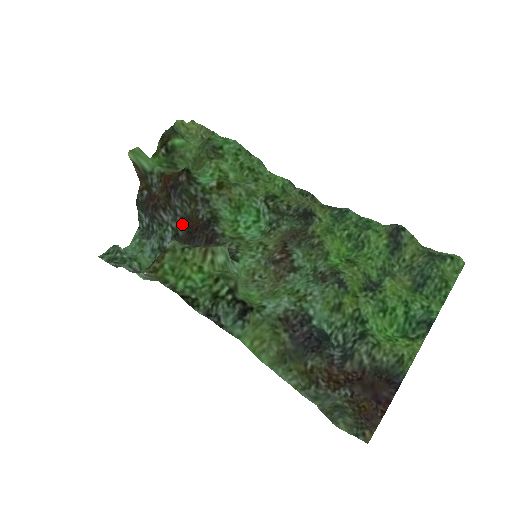
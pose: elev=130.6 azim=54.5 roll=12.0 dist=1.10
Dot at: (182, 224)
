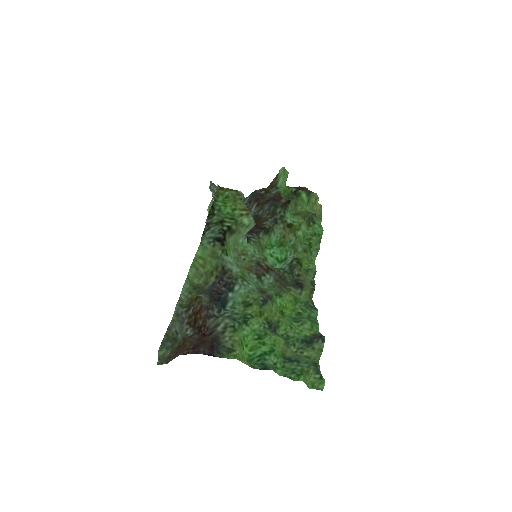
Dot at: (254, 217)
